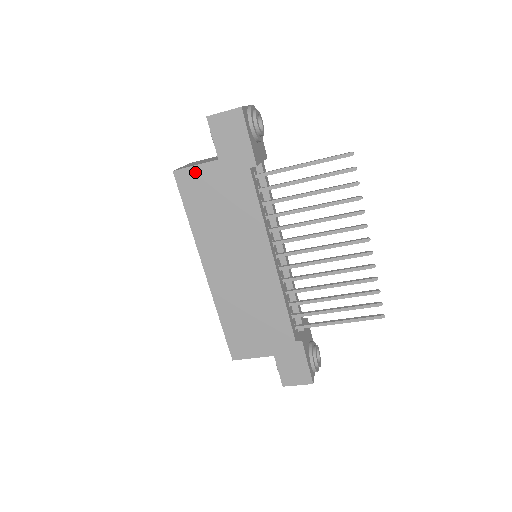
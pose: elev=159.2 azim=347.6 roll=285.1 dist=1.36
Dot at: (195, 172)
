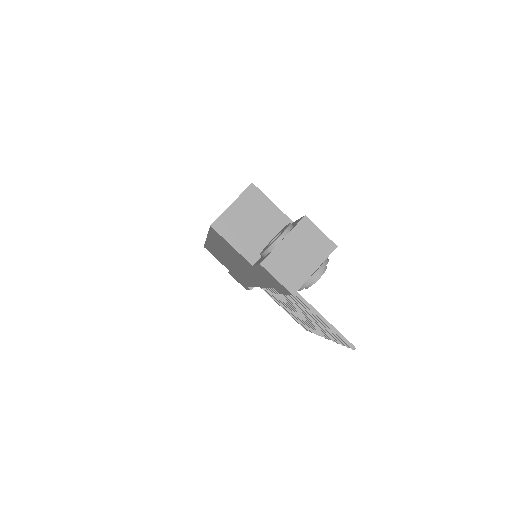
Dot at: (229, 245)
